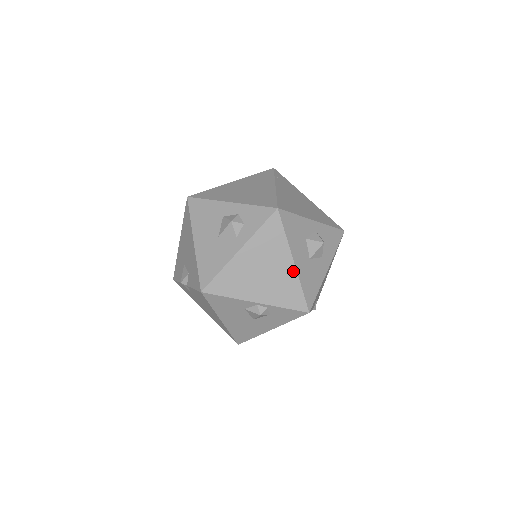
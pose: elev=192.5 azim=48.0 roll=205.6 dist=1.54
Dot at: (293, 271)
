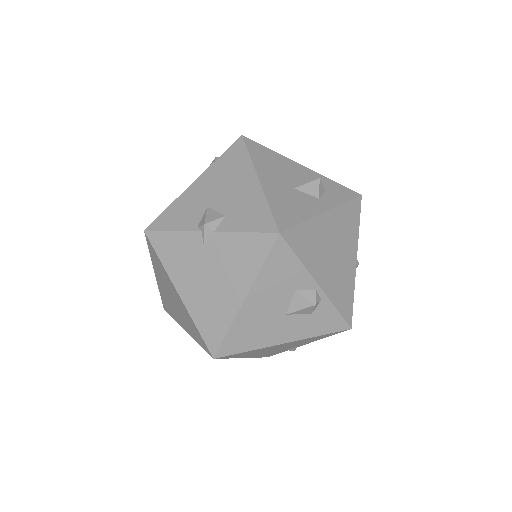
Dot at: (354, 270)
